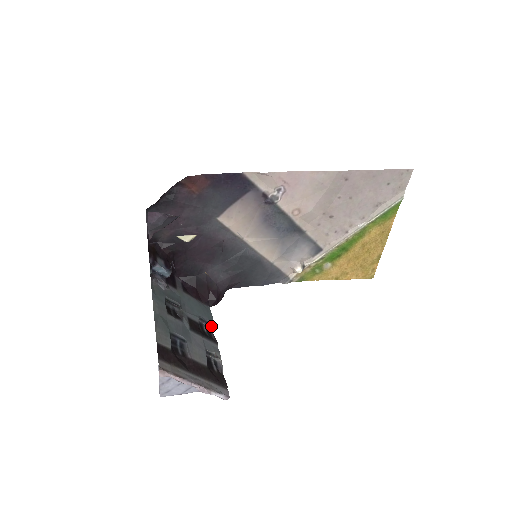
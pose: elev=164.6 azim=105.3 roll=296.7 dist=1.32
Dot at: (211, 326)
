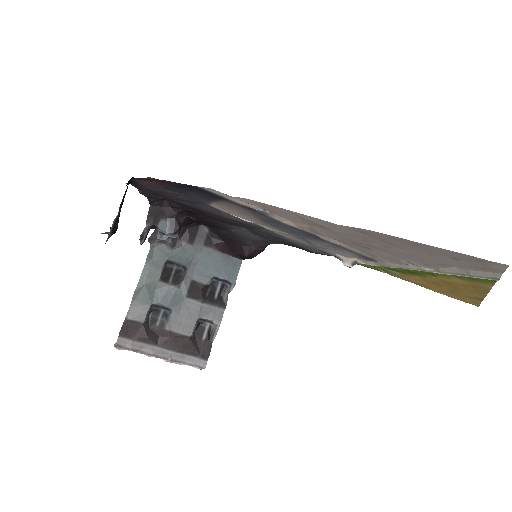
Dot at: (230, 285)
